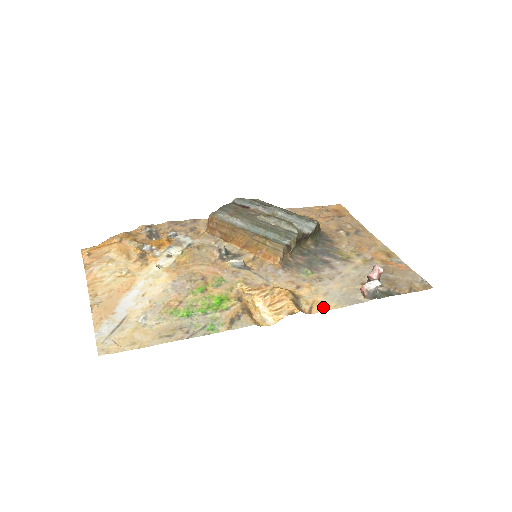
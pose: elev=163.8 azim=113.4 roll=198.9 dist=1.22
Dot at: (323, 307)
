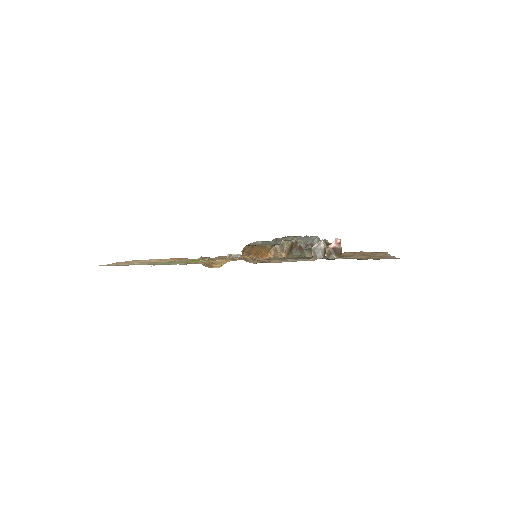
Dot at: (268, 262)
